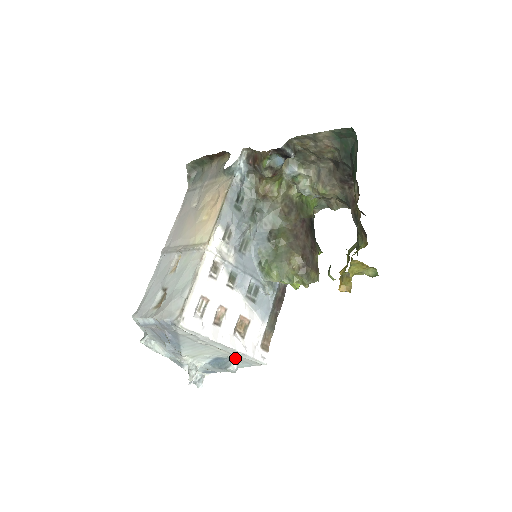
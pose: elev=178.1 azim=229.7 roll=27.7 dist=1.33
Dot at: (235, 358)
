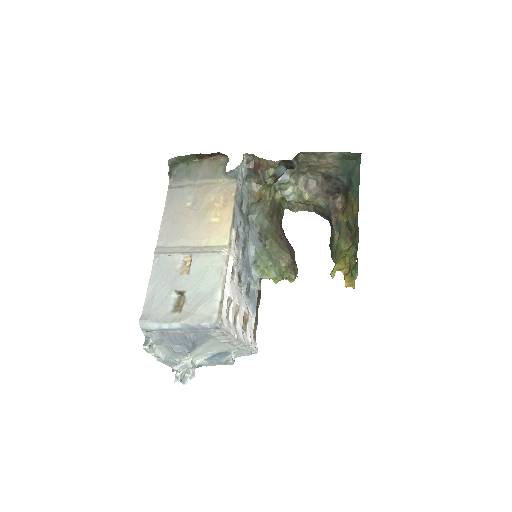
Dot at: (235, 351)
